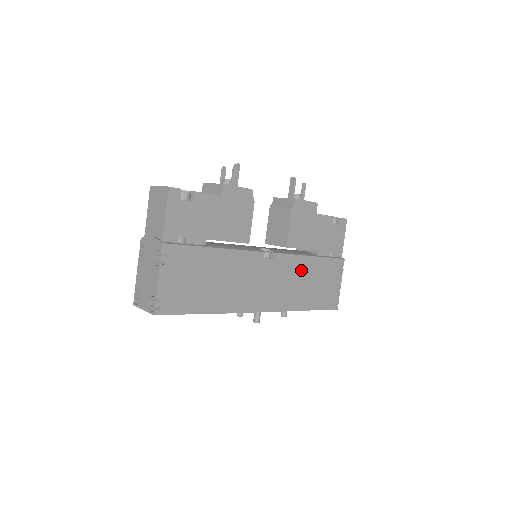
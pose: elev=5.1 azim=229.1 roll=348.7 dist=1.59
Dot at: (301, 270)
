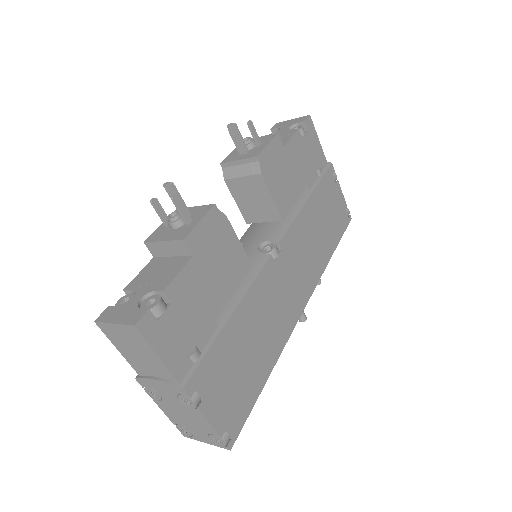
Dot at: (308, 225)
